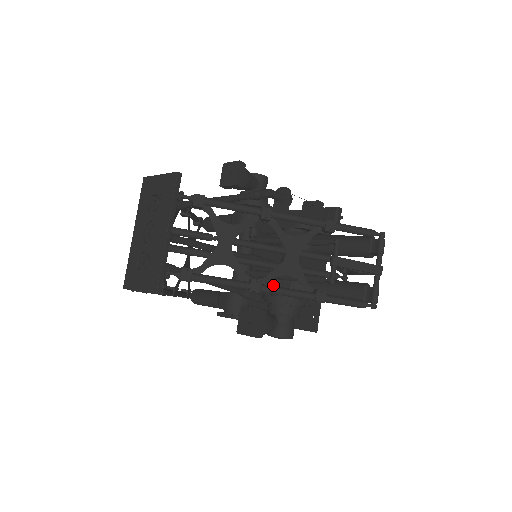
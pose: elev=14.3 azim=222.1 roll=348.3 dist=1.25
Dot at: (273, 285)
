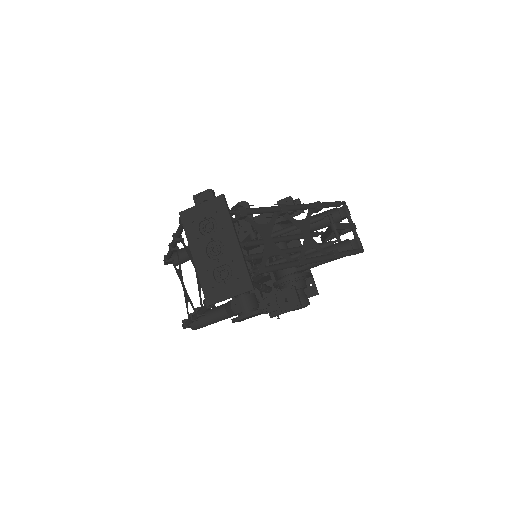
Dot at: (281, 271)
